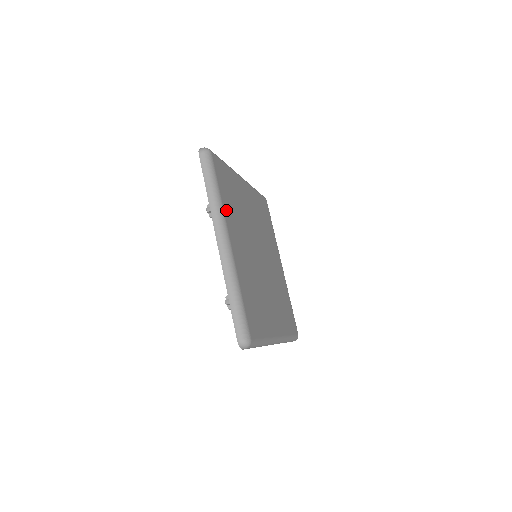
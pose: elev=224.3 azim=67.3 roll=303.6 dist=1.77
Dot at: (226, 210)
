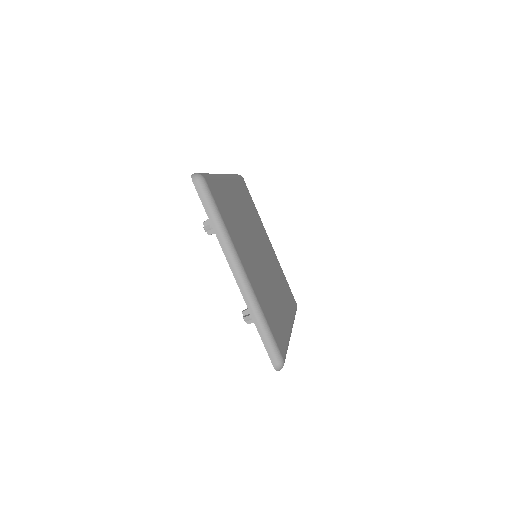
Dot at: (236, 185)
